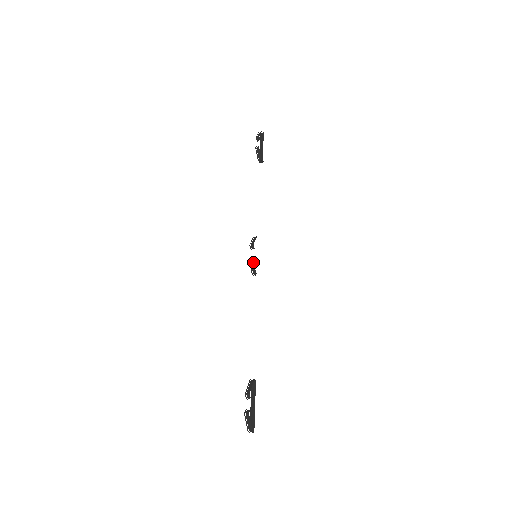
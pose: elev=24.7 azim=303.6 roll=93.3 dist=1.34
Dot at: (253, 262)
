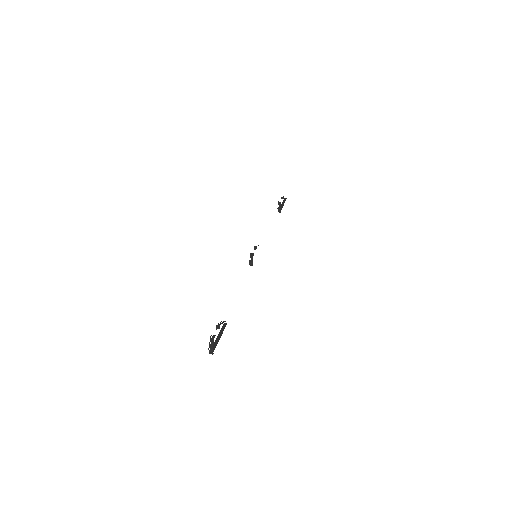
Dot at: (253, 255)
